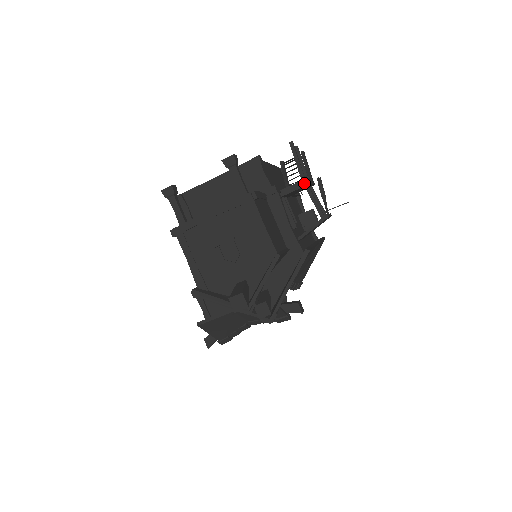
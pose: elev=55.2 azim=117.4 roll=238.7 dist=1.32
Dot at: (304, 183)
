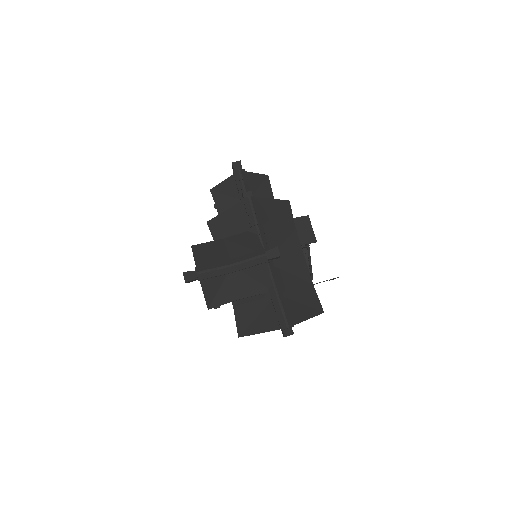
Dot at: occluded
